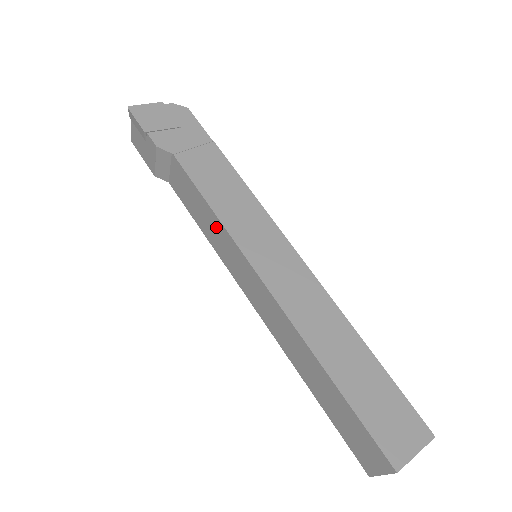
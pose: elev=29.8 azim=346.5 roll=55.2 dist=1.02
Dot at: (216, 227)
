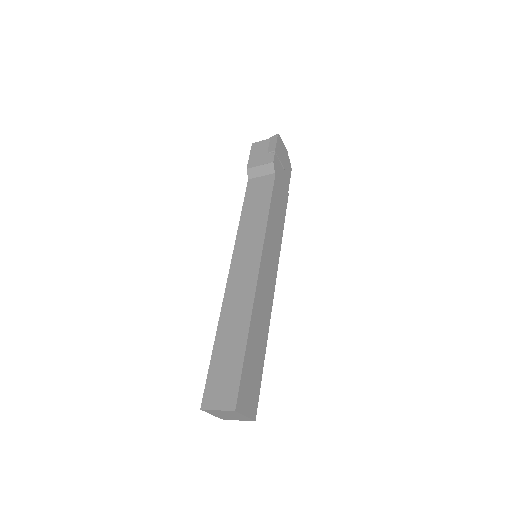
Dot at: (259, 222)
